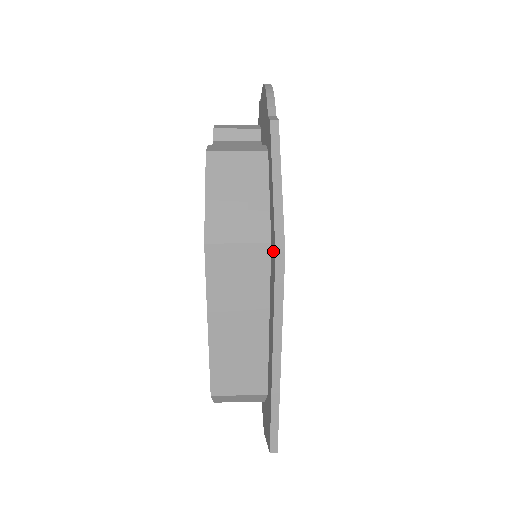
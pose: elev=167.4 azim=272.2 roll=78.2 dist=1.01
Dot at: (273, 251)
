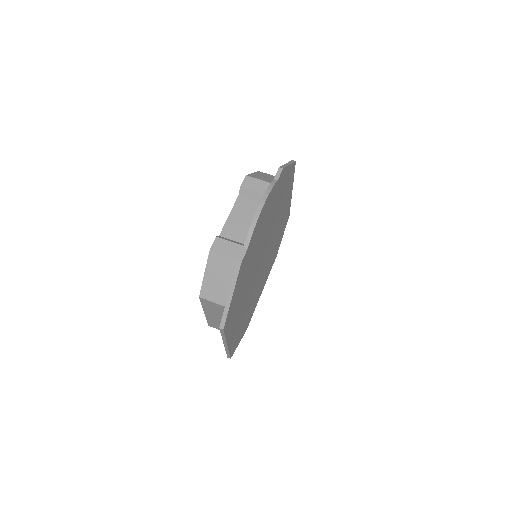
Dot at: occluded
